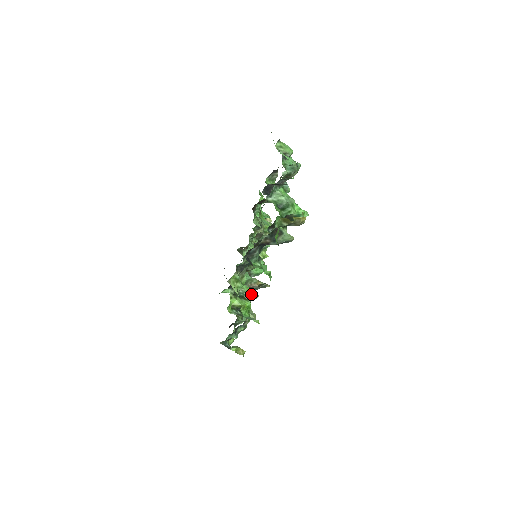
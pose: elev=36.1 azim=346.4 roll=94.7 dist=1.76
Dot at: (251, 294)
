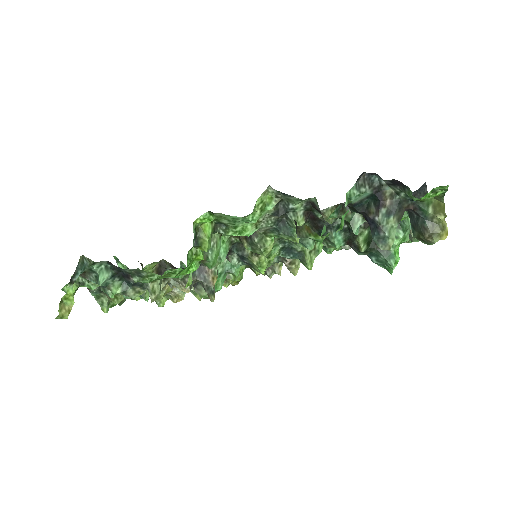
Dot at: (209, 265)
